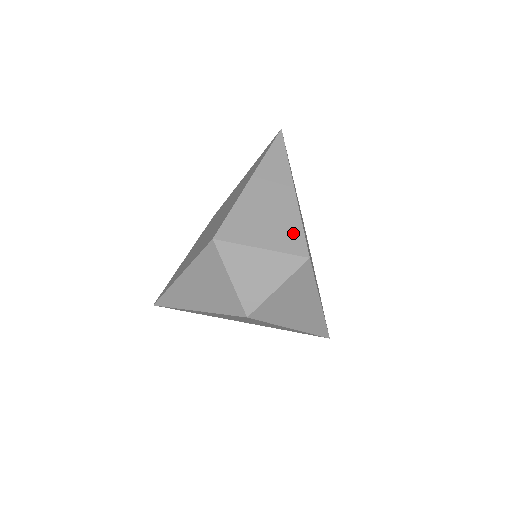
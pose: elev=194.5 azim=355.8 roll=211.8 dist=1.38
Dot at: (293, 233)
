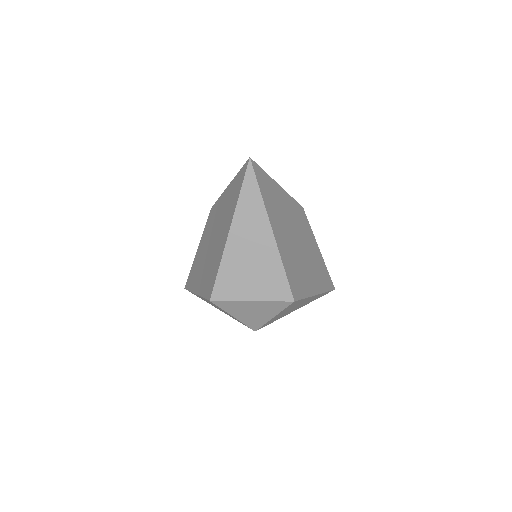
Dot at: (277, 281)
